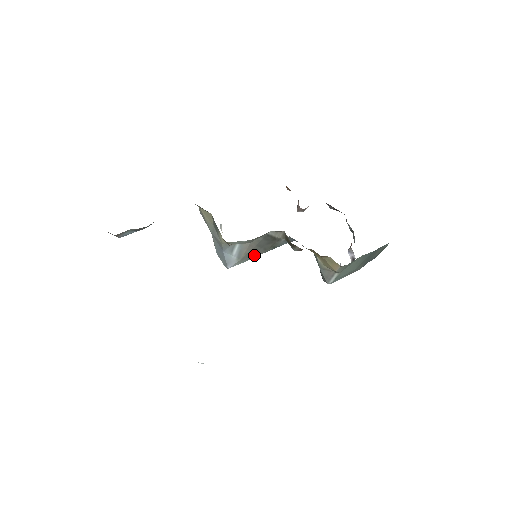
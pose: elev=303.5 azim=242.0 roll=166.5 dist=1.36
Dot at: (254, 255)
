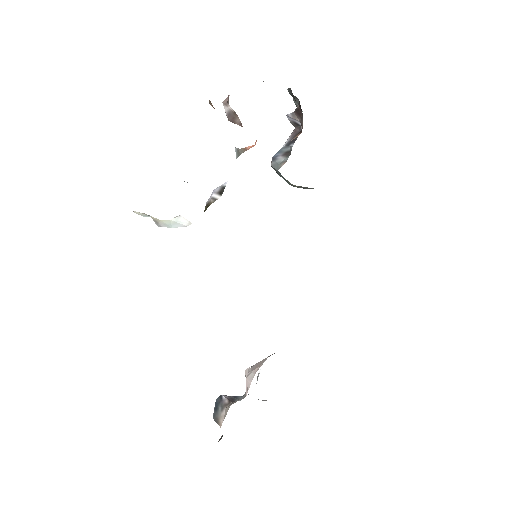
Dot at: occluded
